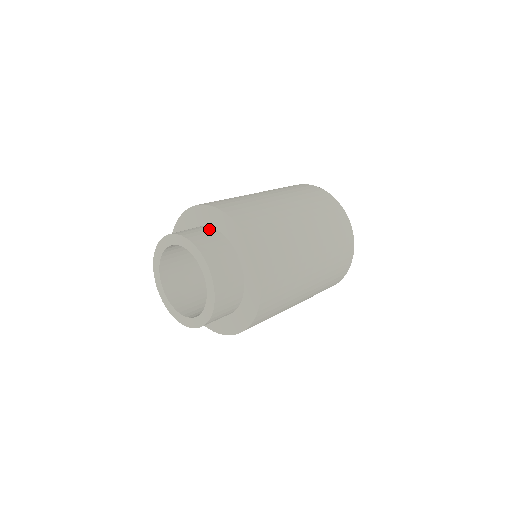
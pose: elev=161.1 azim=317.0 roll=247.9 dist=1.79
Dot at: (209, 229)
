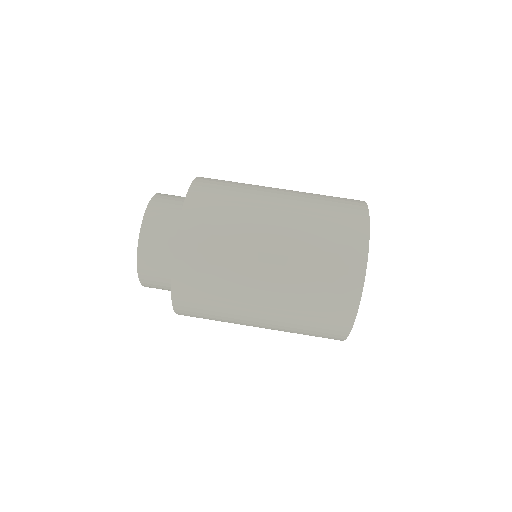
Dot at: (177, 224)
